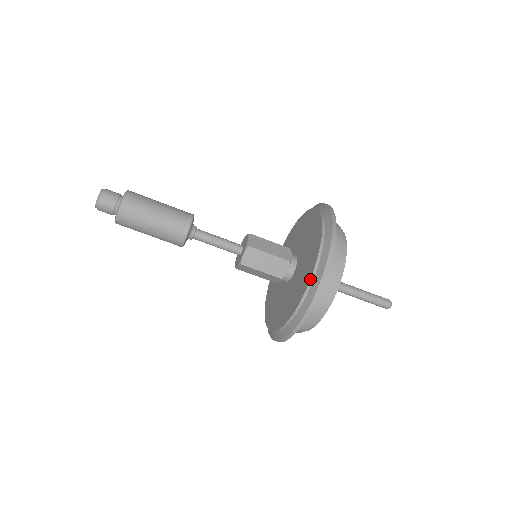
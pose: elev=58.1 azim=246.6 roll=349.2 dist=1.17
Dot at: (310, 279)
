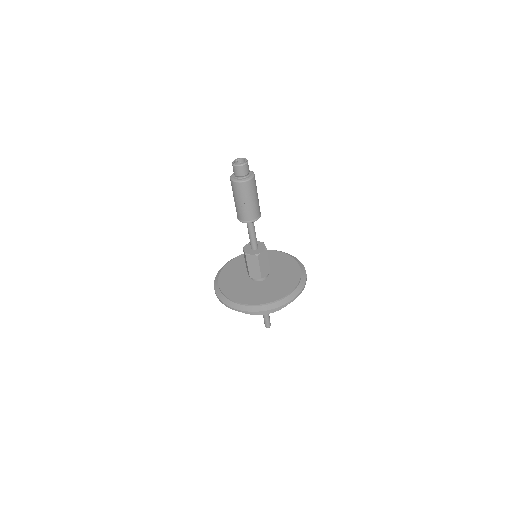
Dot at: (254, 305)
